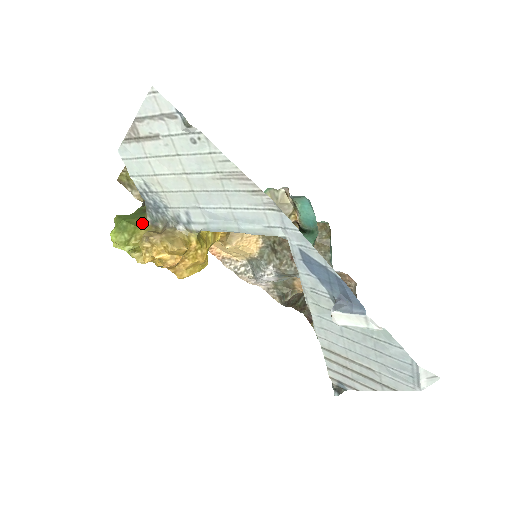
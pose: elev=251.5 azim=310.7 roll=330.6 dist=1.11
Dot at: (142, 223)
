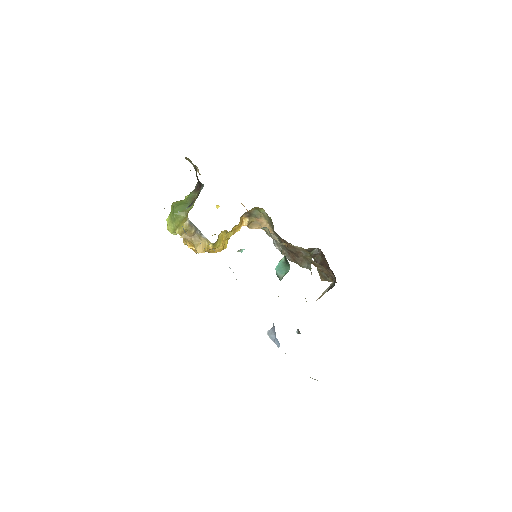
Dot at: (185, 218)
